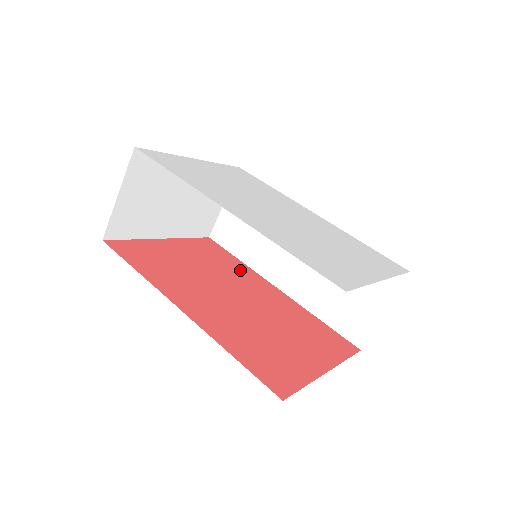
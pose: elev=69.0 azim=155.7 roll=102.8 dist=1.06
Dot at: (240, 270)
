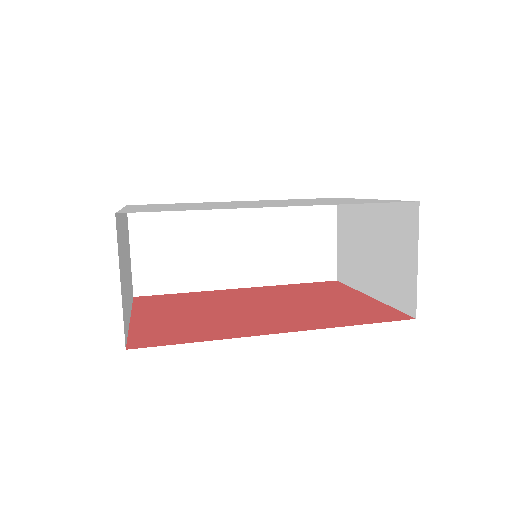
Dot at: (206, 296)
